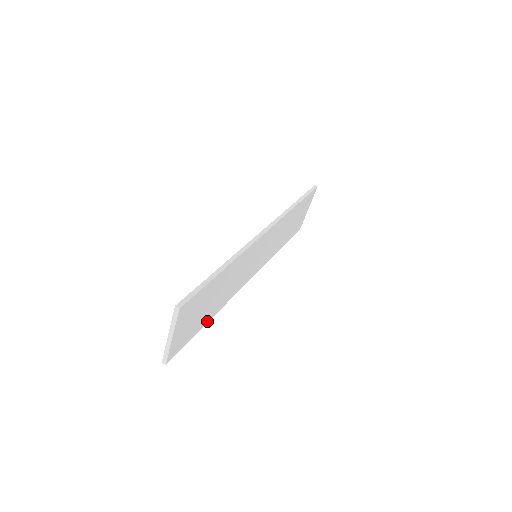
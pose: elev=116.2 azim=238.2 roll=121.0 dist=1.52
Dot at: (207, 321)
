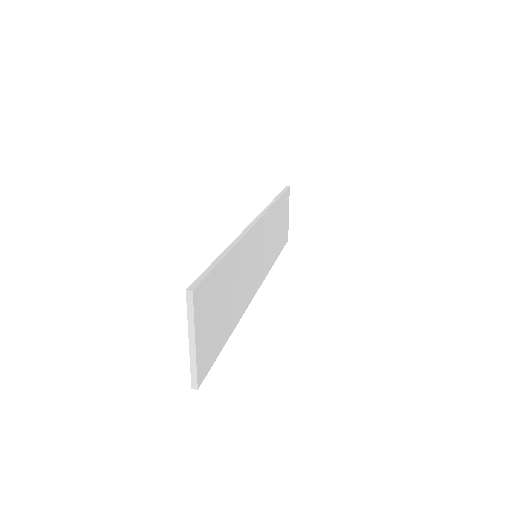
Dot at: (229, 334)
